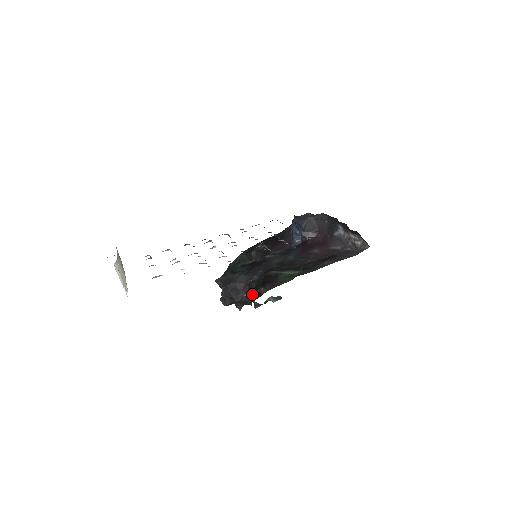
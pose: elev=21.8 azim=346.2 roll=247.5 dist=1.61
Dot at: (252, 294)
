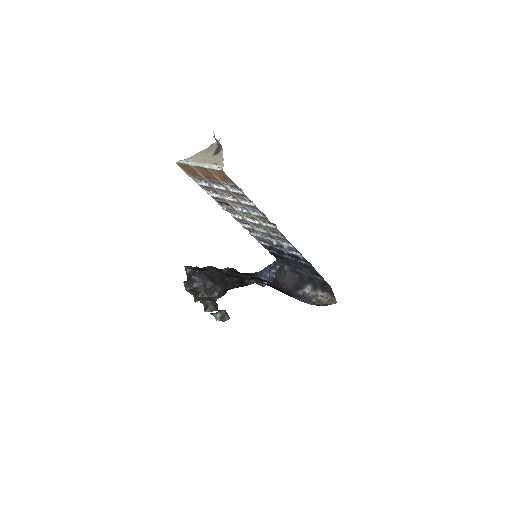
Dot at: (233, 284)
